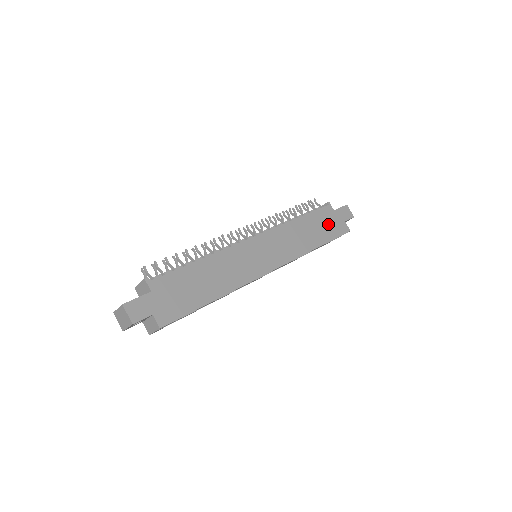
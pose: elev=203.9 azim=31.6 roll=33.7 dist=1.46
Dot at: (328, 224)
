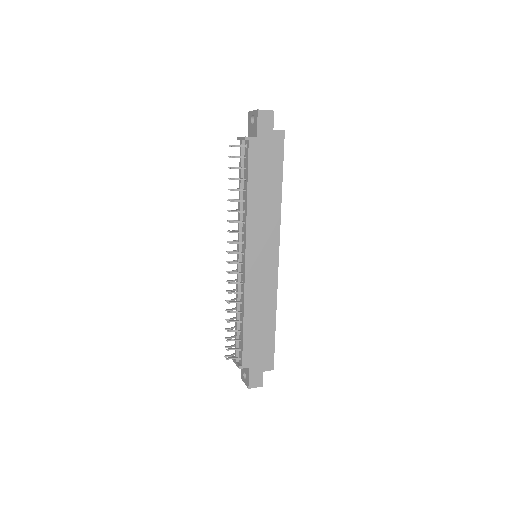
Dot at: (267, 159)
